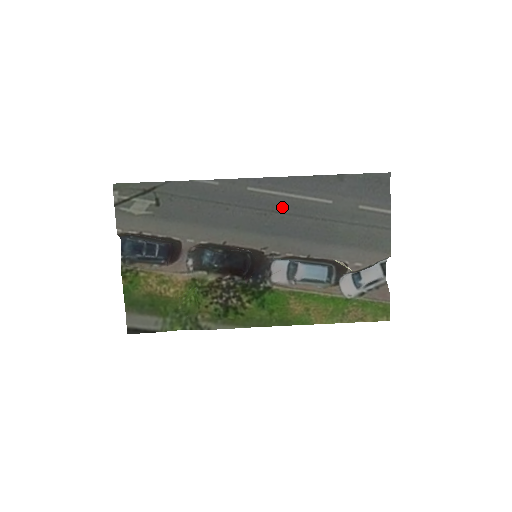
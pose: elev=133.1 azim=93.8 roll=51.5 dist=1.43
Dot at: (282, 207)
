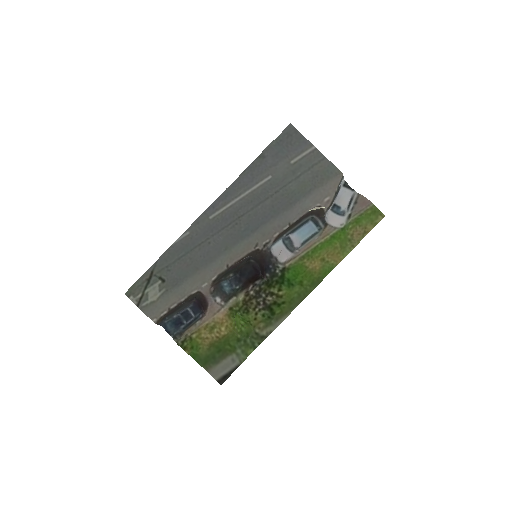
Dot at: (242, 209)
